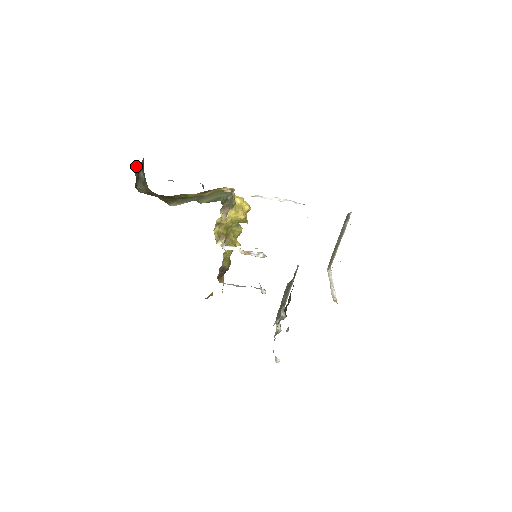
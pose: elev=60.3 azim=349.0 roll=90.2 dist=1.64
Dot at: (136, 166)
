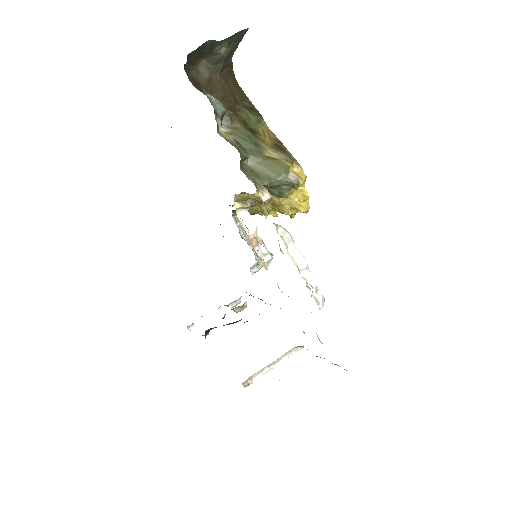
Dot at: (210, 40)
